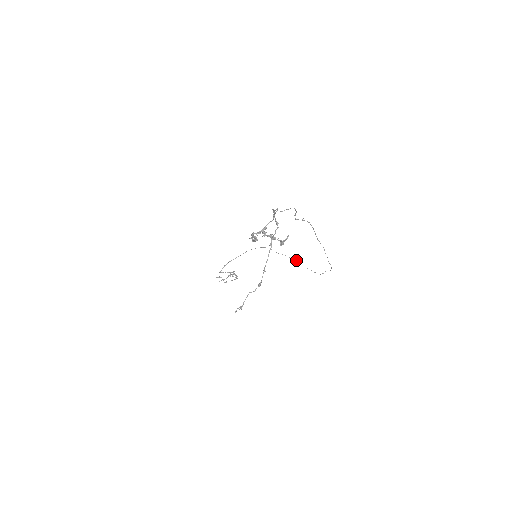
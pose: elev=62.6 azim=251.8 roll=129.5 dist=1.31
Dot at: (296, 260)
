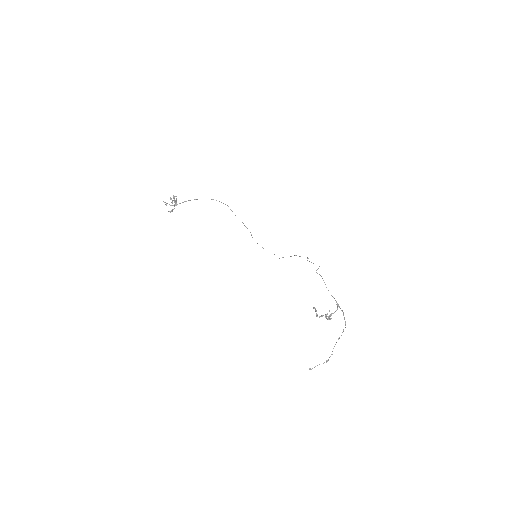
Dot at: occluded
